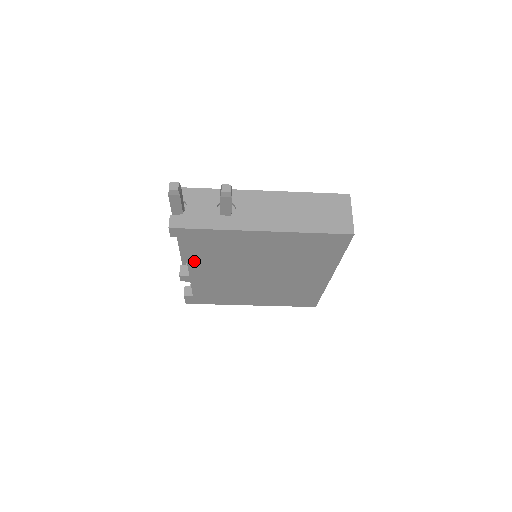
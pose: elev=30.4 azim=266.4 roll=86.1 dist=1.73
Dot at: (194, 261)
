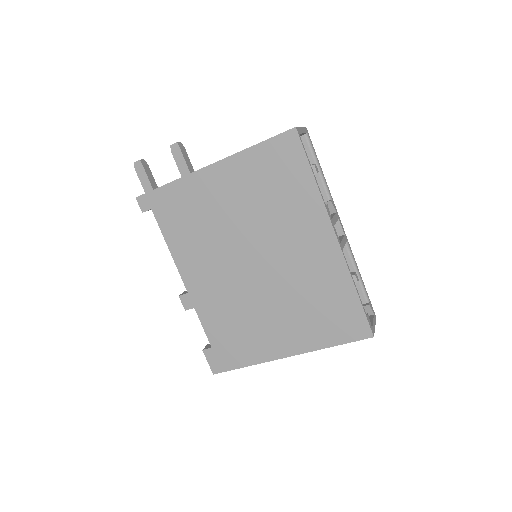
Dot at: (179, 256)
